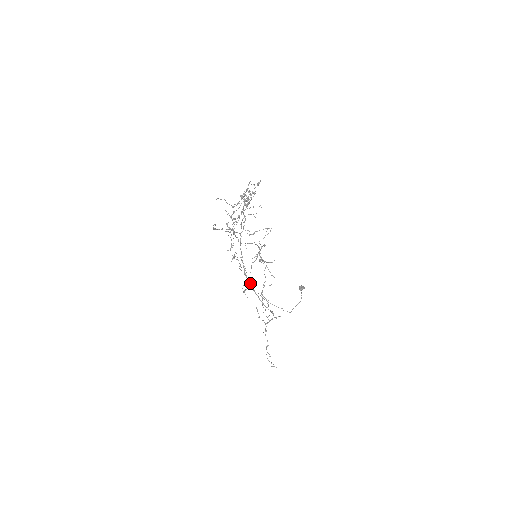
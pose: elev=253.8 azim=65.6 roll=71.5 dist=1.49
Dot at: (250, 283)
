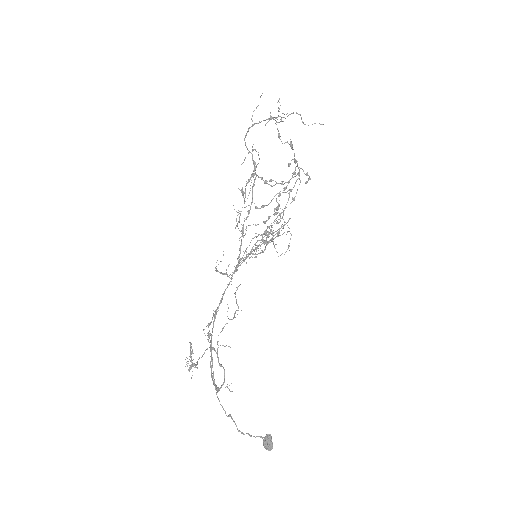
Dot at: (228, 276)
